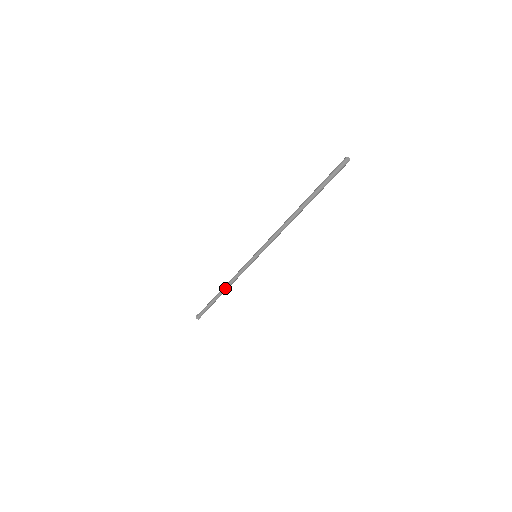
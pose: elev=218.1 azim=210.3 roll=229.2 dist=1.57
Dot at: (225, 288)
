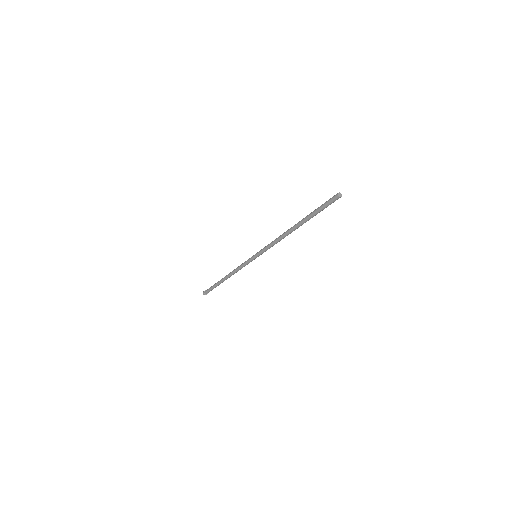
Dot at: occluded
